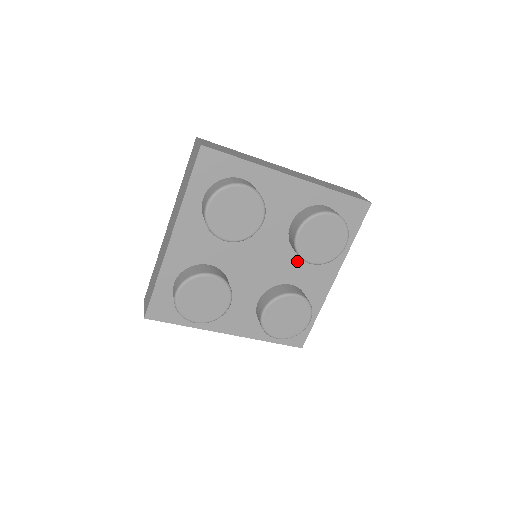
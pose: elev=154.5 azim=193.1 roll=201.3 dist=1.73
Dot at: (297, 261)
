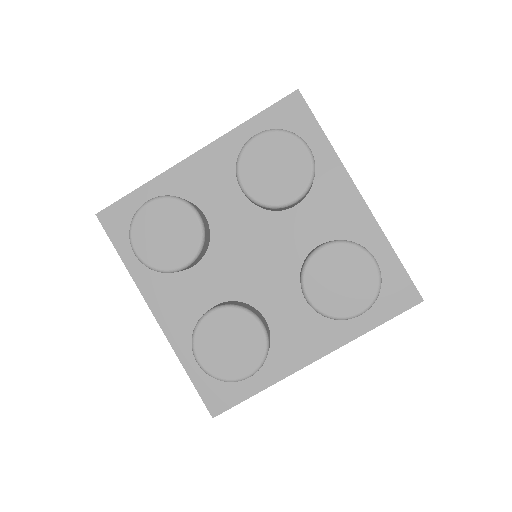
Dot at: (294, 218)
